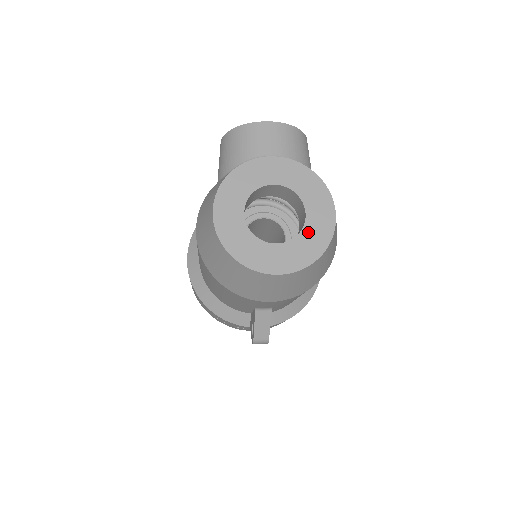
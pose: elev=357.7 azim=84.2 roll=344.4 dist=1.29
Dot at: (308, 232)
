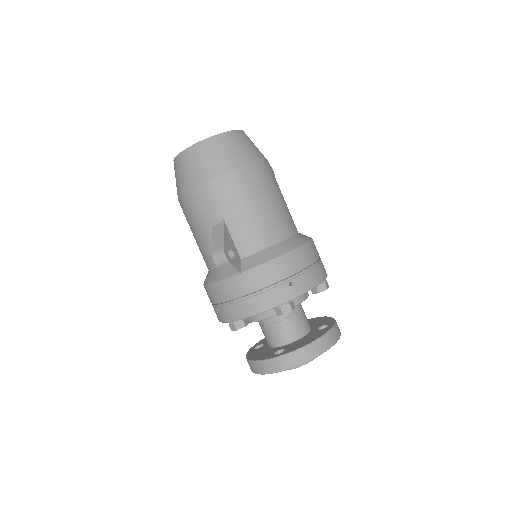
Dot at: occluded
